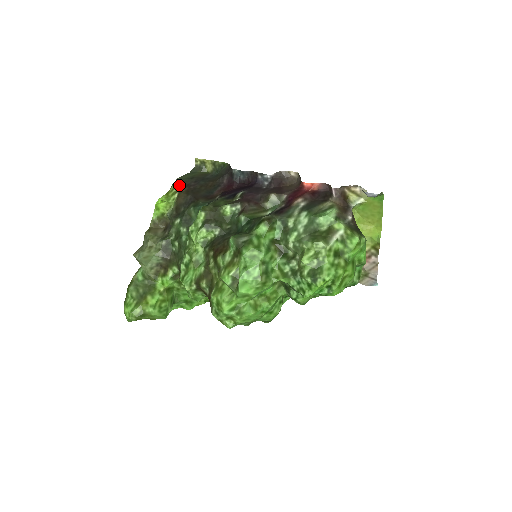
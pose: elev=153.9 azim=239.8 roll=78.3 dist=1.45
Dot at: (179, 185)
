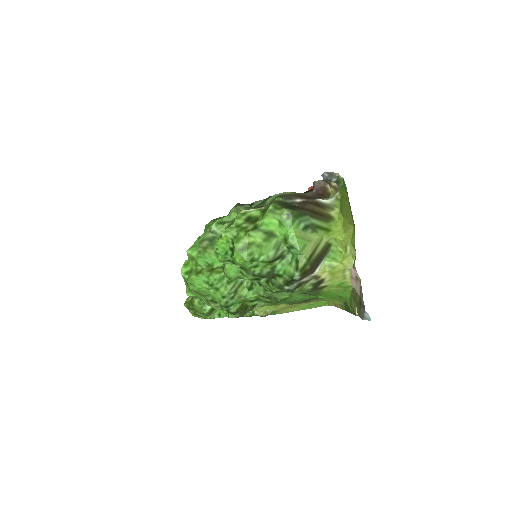
Dot at: occluded
